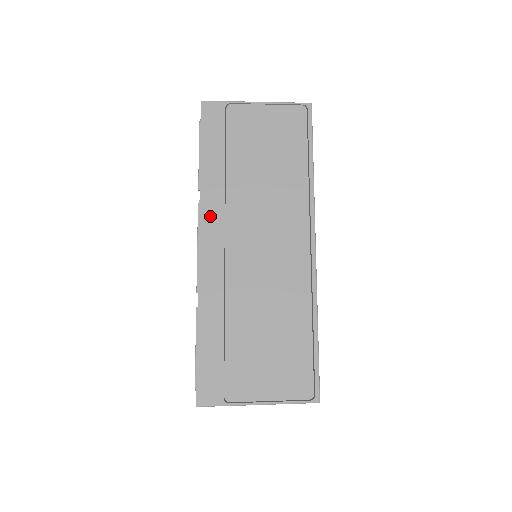
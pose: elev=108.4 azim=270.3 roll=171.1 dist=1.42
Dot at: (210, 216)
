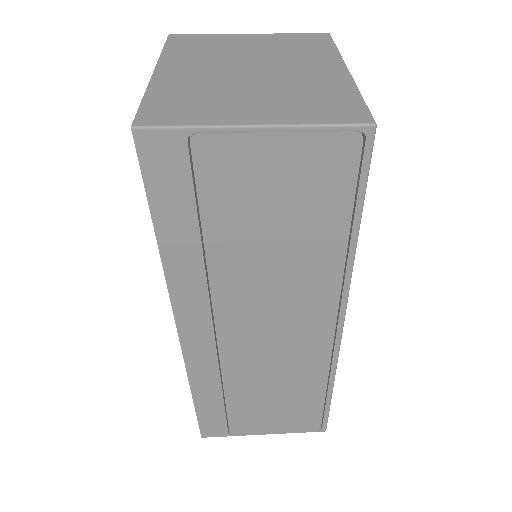
Dot at: (188, 306)
